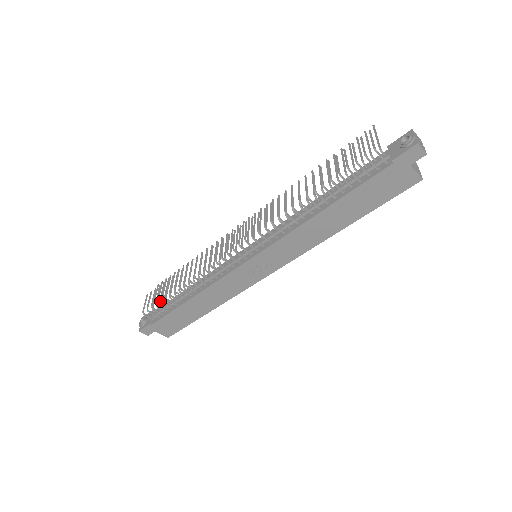
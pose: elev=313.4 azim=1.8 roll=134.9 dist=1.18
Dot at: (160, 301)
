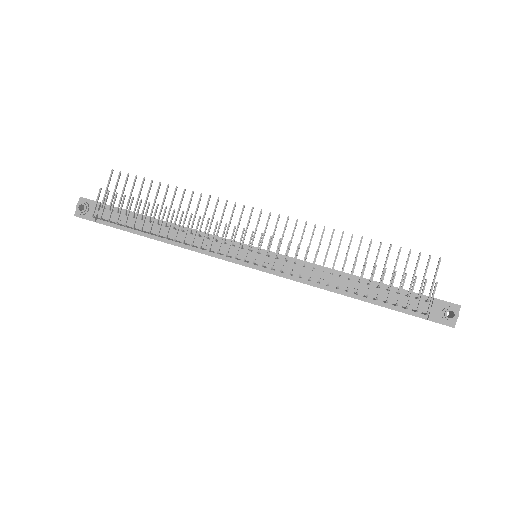
Dot at: (124, 225)
